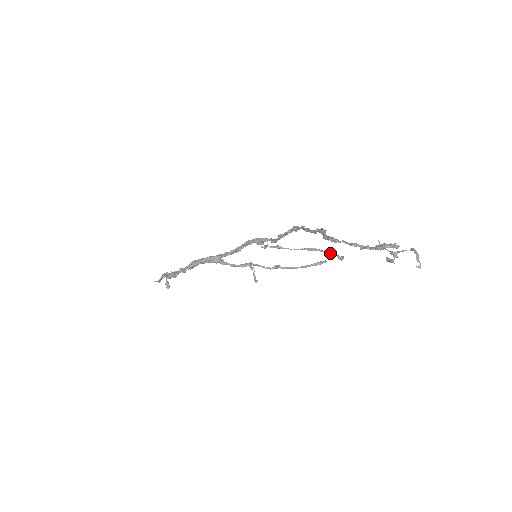
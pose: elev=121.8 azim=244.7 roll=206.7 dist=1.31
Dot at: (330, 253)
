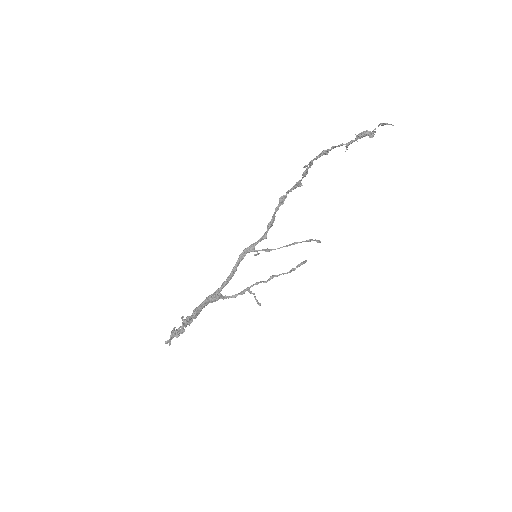
Dot at: (309, 239)
